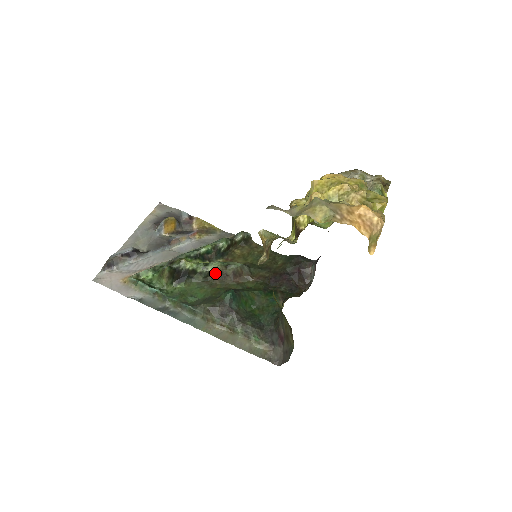
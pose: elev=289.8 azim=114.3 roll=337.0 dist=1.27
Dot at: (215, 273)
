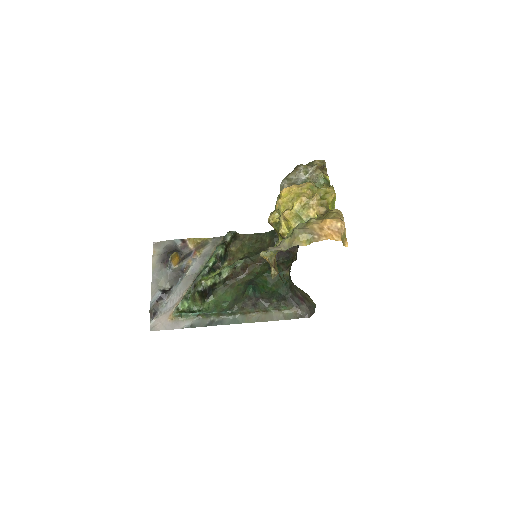
Dot at: (229, 276)
